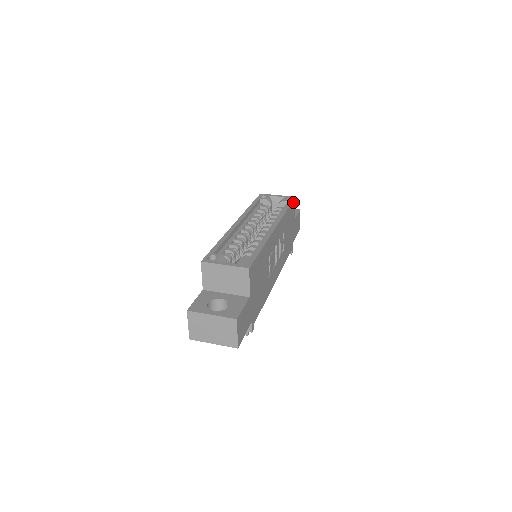
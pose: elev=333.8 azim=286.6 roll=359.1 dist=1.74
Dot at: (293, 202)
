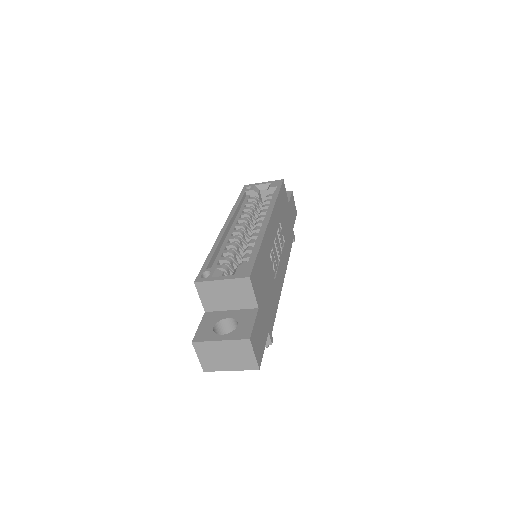
Dot at: (282, 186)
